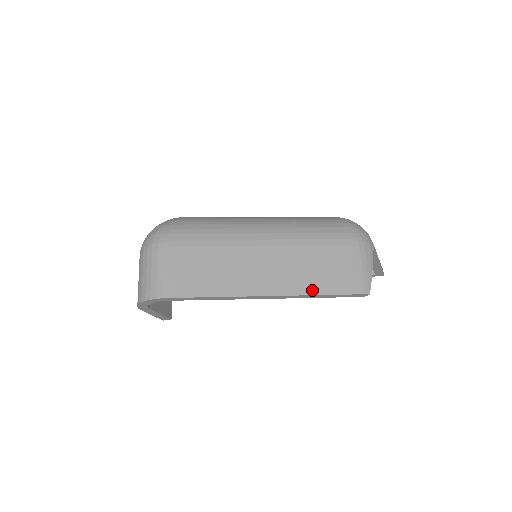
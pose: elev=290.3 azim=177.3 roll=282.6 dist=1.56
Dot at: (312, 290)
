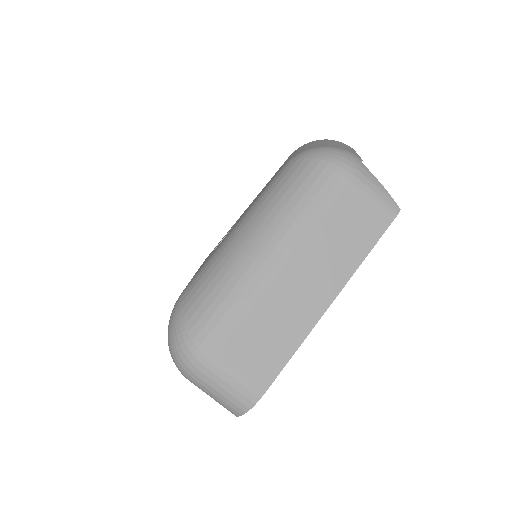
Dot at: (358, 258)
